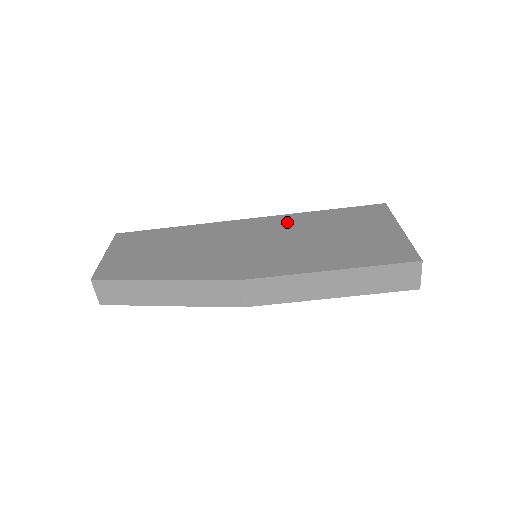
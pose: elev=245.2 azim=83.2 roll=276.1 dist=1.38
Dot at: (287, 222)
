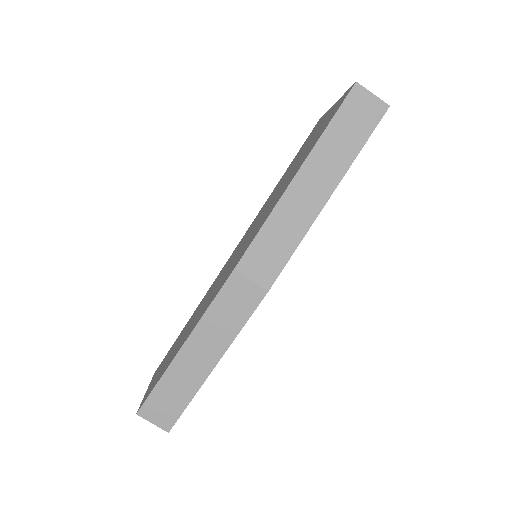
Dot at: (260, 212)
